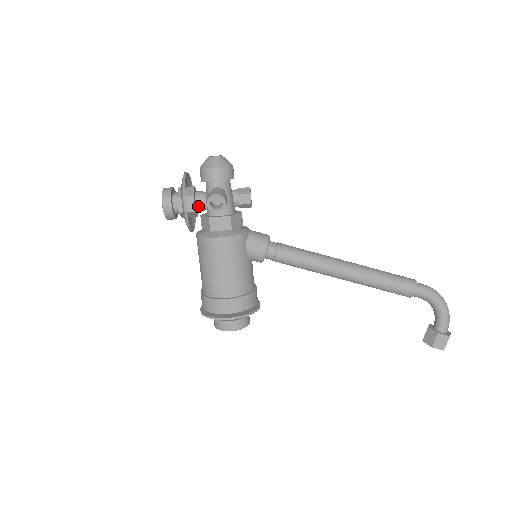
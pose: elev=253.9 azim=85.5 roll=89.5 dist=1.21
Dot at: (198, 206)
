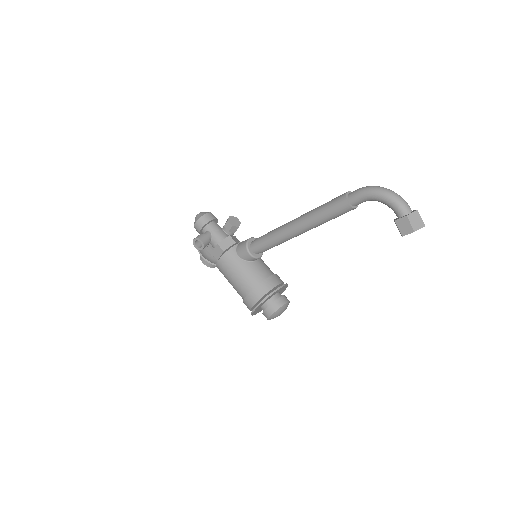
Dot at: occluded
